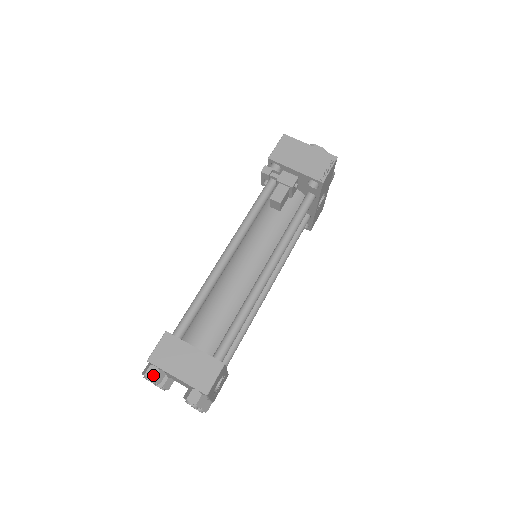
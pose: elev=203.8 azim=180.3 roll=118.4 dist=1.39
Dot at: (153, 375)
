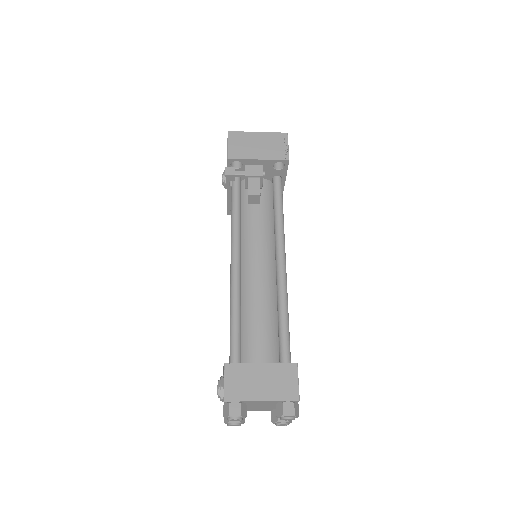
Dot at: (238, 411)
